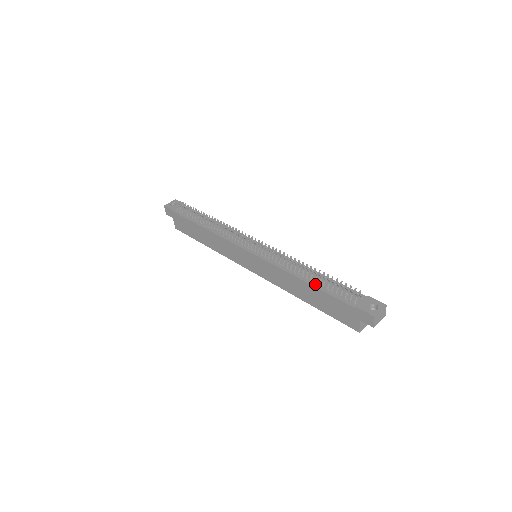
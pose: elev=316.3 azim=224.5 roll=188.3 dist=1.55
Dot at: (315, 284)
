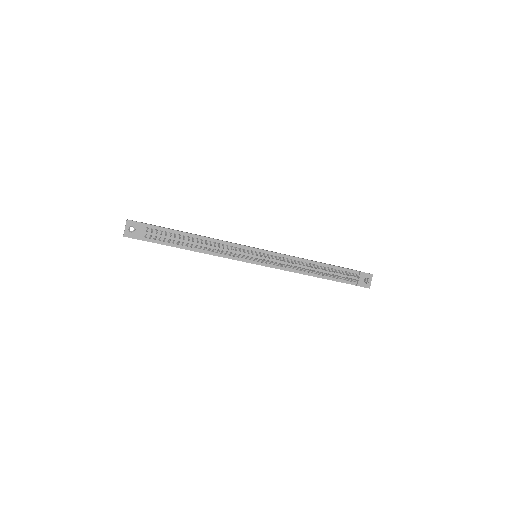
Dot at: (324, 277)
